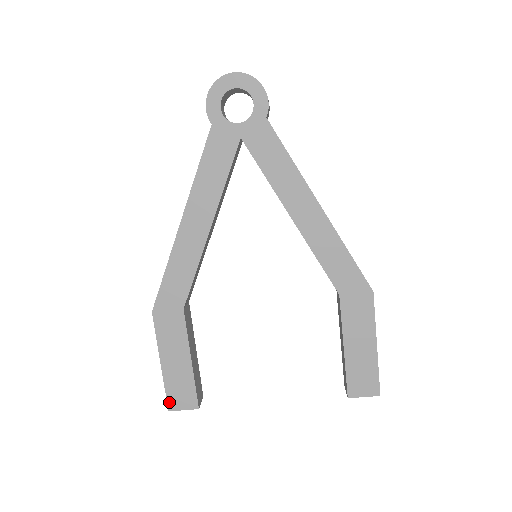
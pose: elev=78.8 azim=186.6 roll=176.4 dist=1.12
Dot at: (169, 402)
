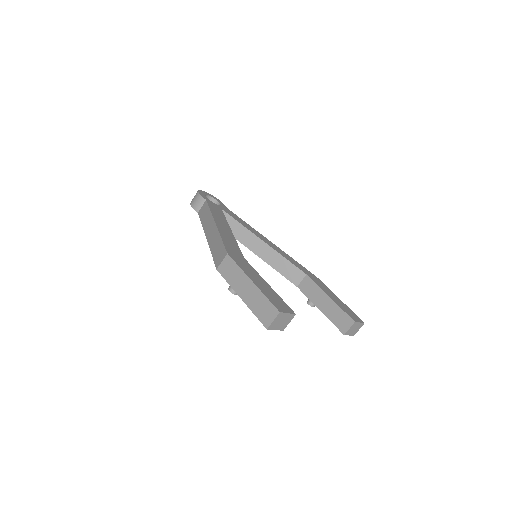
Dot at: (275, 306)
